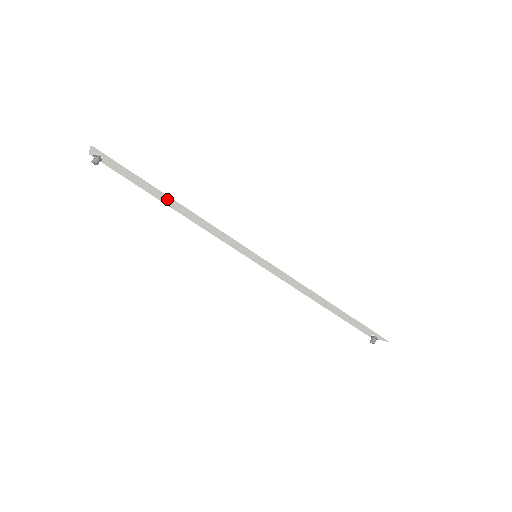
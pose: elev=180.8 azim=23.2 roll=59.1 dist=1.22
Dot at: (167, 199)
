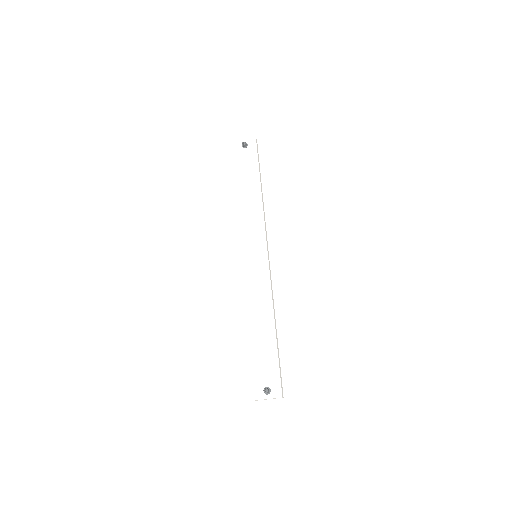
Dot at: (252, 186)
